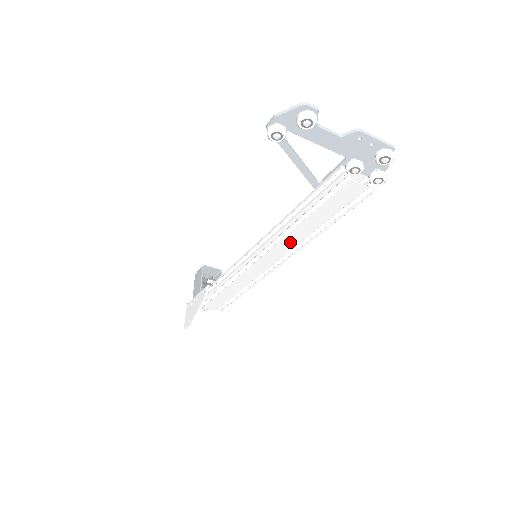
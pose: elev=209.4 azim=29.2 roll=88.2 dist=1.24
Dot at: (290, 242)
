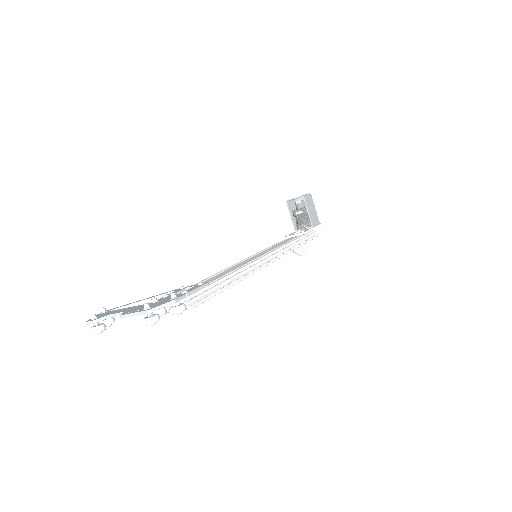
Dot at: occluded
